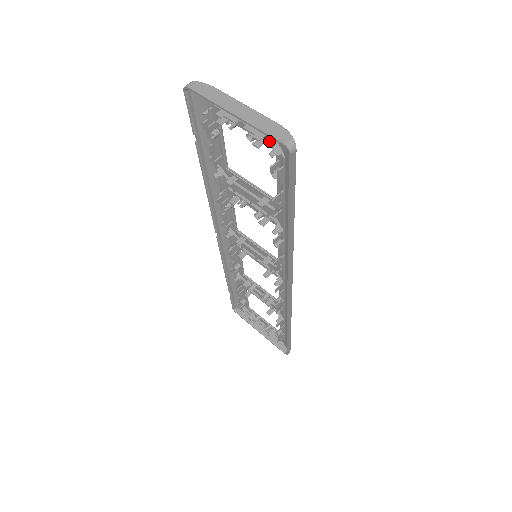
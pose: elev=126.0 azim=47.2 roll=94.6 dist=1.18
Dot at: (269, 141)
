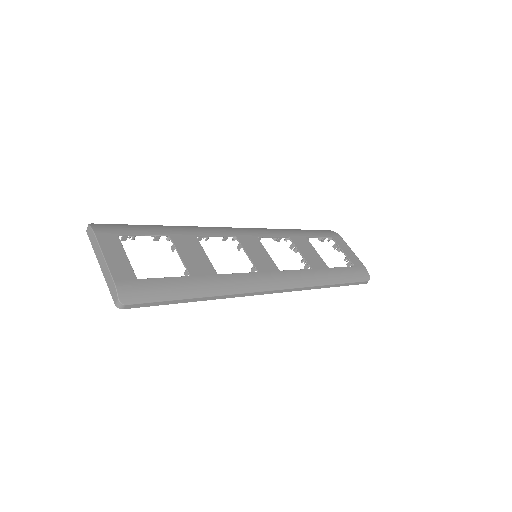
Dot at: (130, 276)
